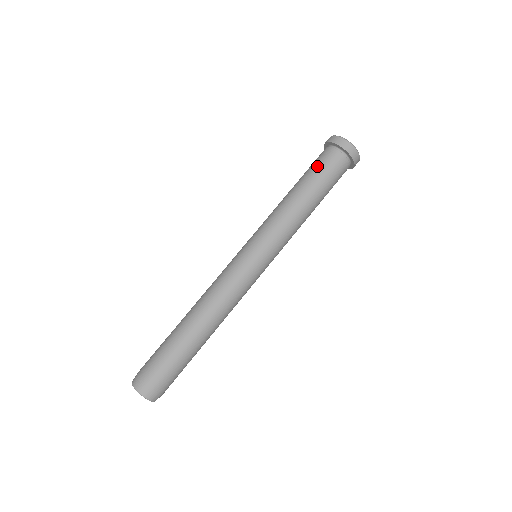
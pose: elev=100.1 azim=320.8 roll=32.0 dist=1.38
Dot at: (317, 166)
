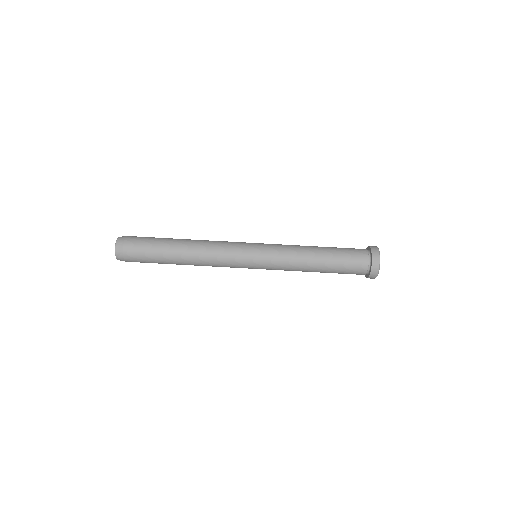
Dot at: (347, 255)
